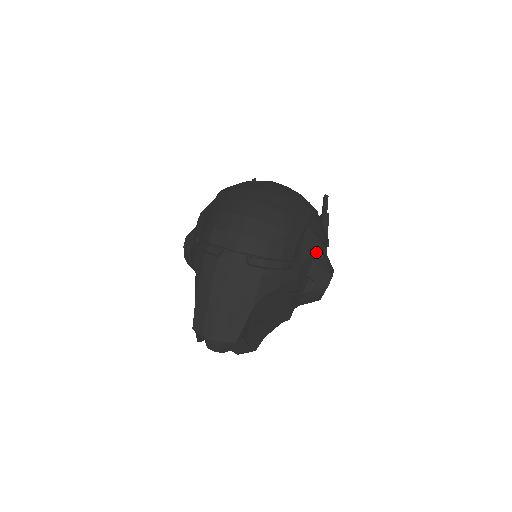
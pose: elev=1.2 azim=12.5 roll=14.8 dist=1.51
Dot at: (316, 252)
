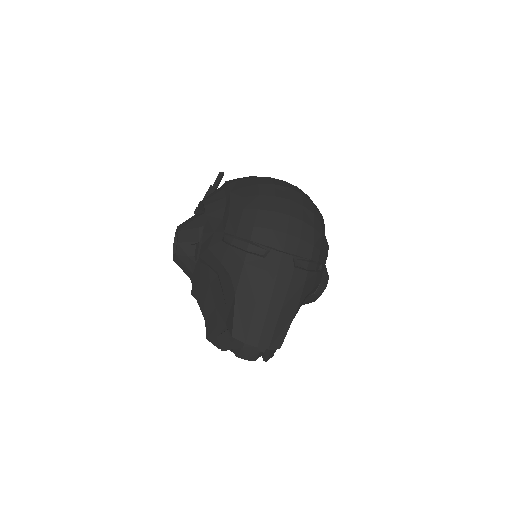
Dot at: occluded
